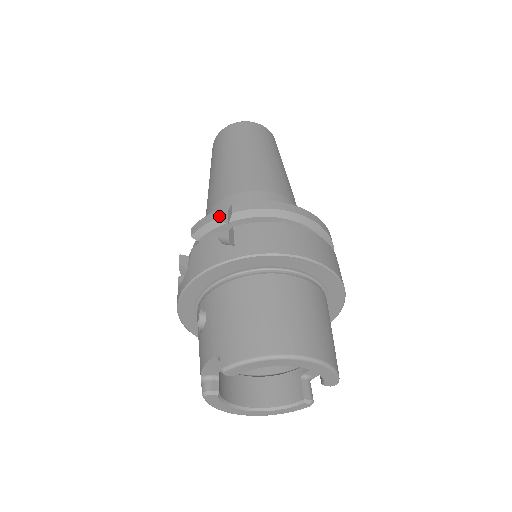
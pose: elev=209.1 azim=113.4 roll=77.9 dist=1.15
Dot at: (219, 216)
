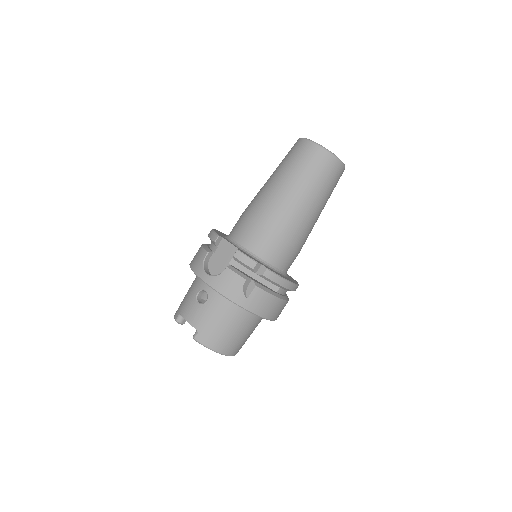
Dot at: (256, 268)
